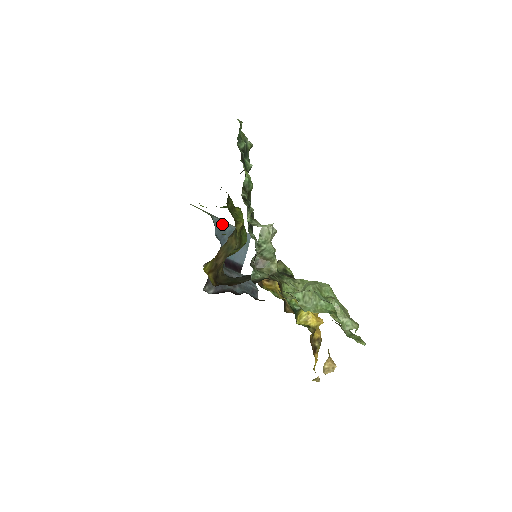
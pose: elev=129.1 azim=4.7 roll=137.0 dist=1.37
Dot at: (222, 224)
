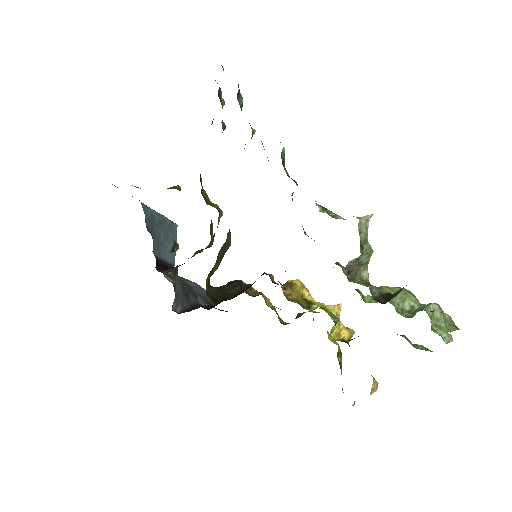
Dot at: (150, 212)
